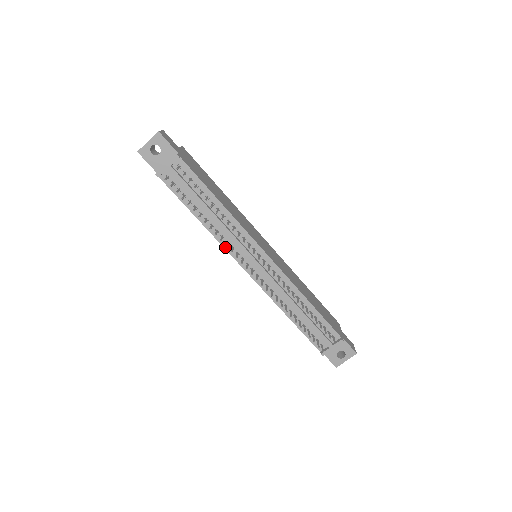
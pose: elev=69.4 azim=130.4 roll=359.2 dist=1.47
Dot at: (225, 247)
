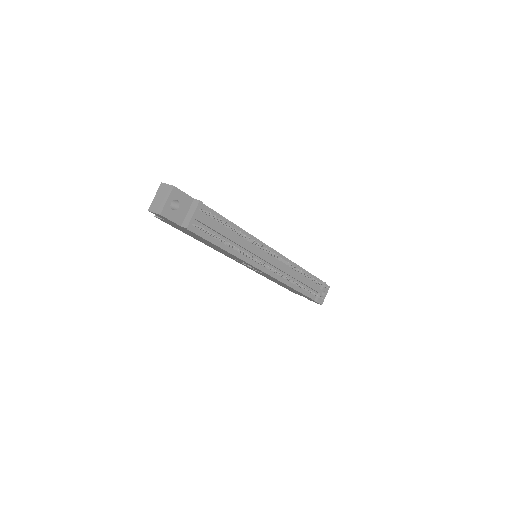
Dot at: (246, 261)
